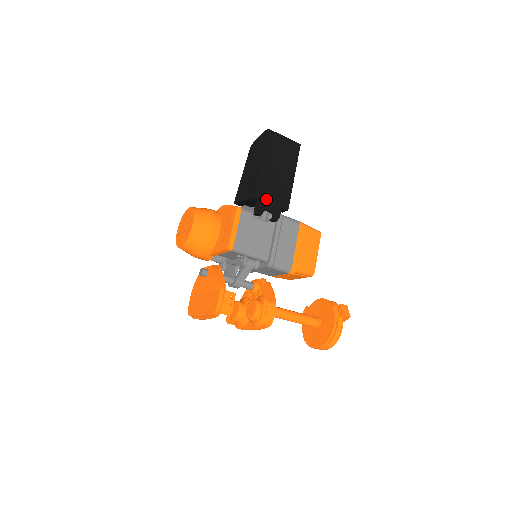
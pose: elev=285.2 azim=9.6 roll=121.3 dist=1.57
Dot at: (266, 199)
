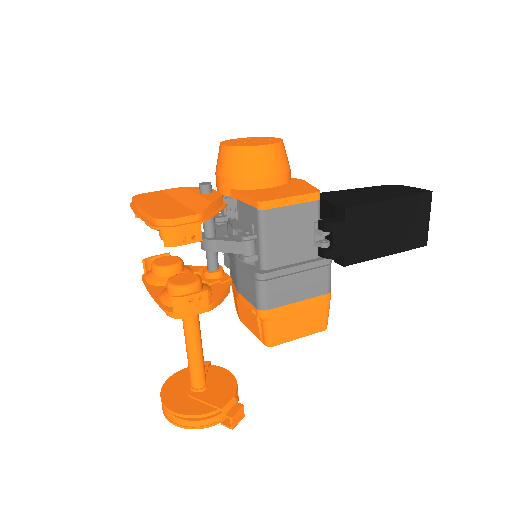
Dot at: (348, 228)
